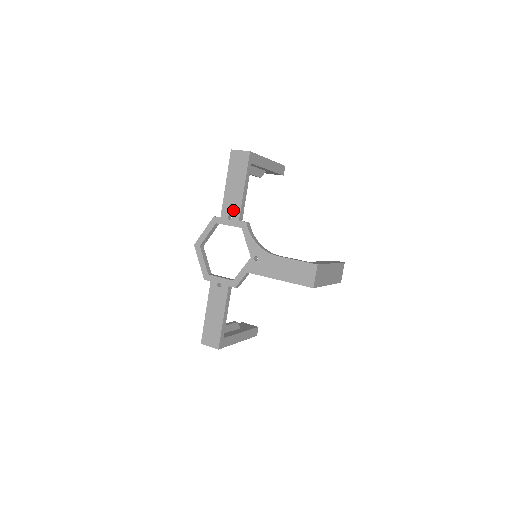
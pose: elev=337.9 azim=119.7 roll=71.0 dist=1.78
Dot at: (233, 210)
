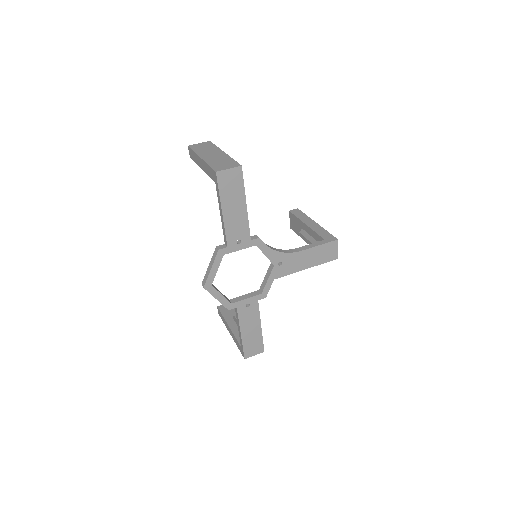
Dot at: (241, 233)
